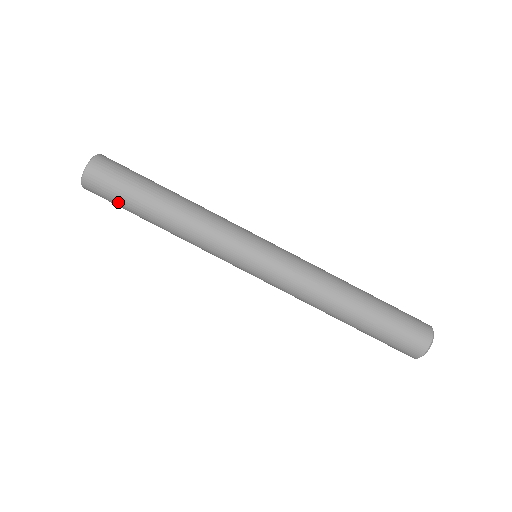
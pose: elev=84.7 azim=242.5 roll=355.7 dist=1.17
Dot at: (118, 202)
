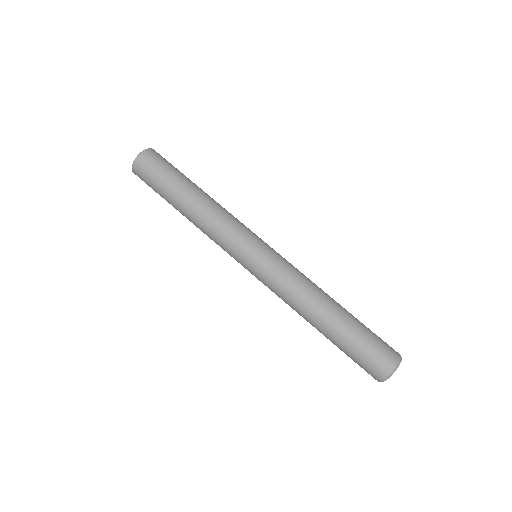
Dot at: (158, 181)
